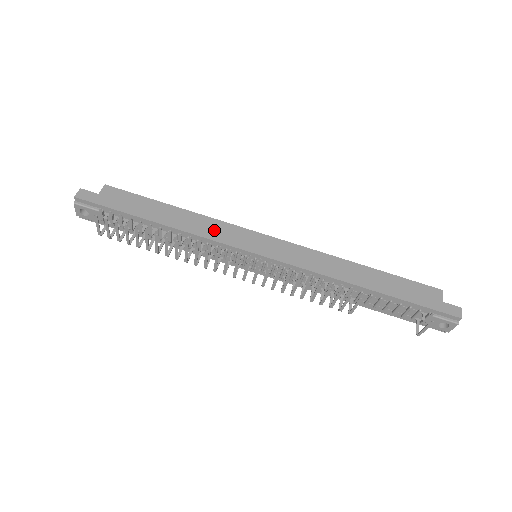
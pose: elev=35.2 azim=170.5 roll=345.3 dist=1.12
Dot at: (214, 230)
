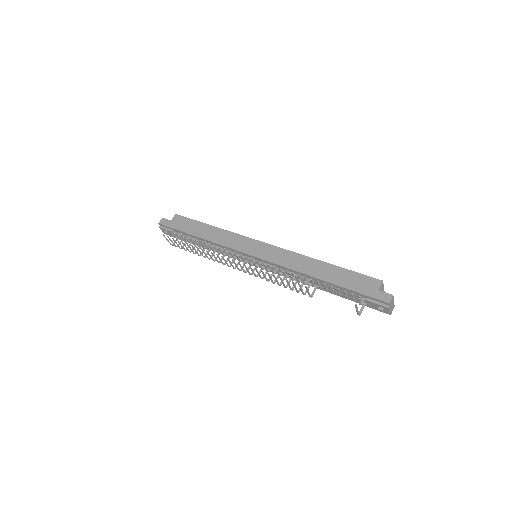
Dot at: (229, 240)
